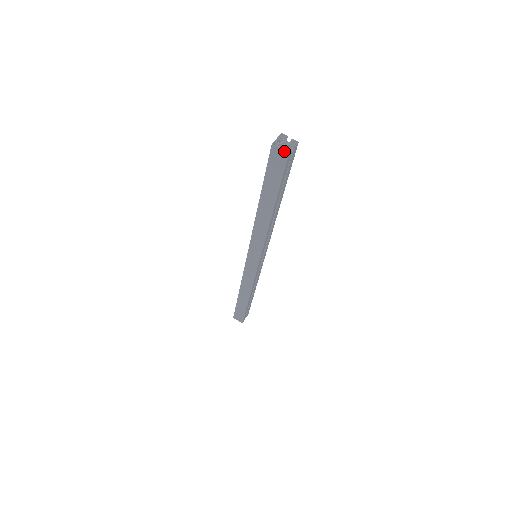
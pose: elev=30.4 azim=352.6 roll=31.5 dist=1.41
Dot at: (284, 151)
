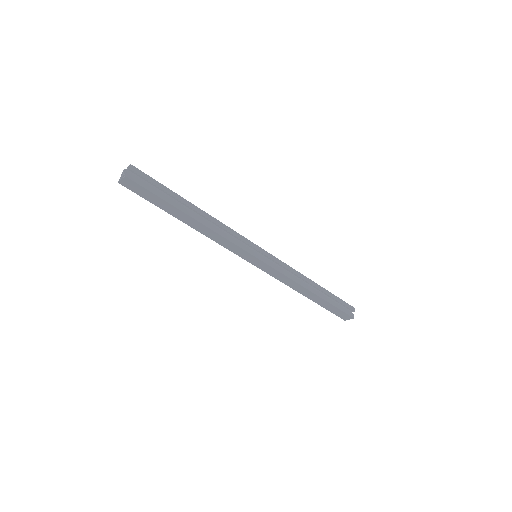
Dot at: (123, 178)
